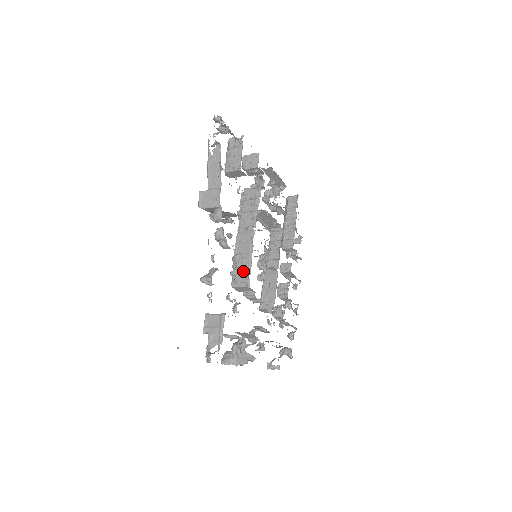
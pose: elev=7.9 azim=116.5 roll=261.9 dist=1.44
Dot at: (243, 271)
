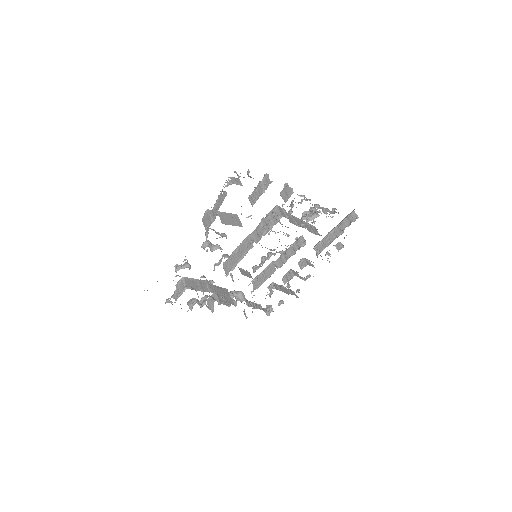
Dot at: (231, 264)
